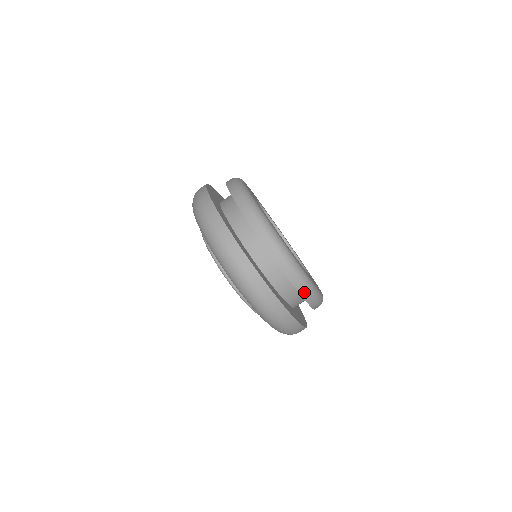
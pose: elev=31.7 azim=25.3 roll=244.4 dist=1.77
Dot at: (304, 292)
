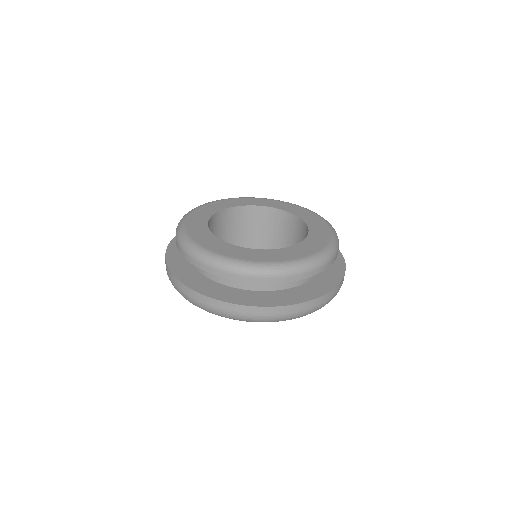
Dot at: (323, 267)
